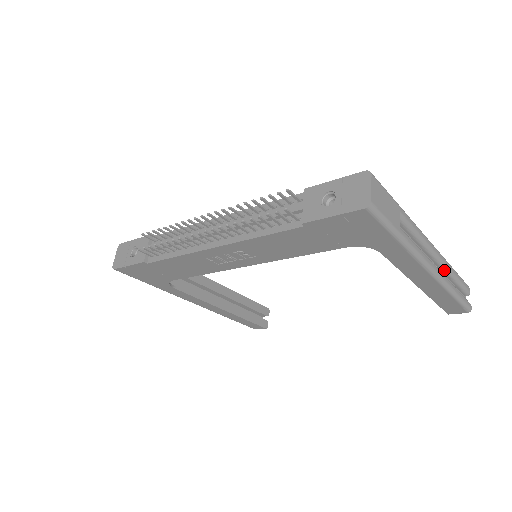
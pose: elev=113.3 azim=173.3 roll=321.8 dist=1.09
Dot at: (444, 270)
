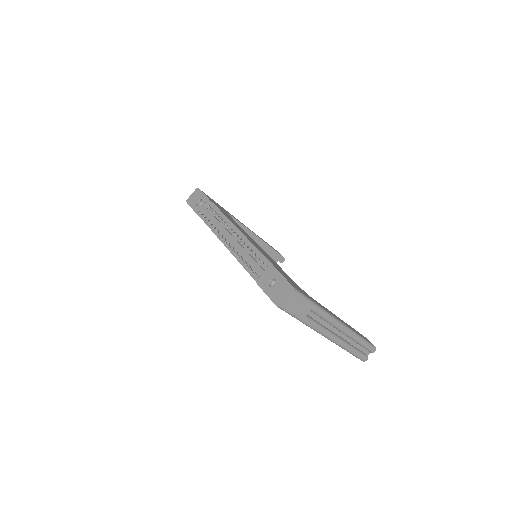
Dot at: (349, 337)
